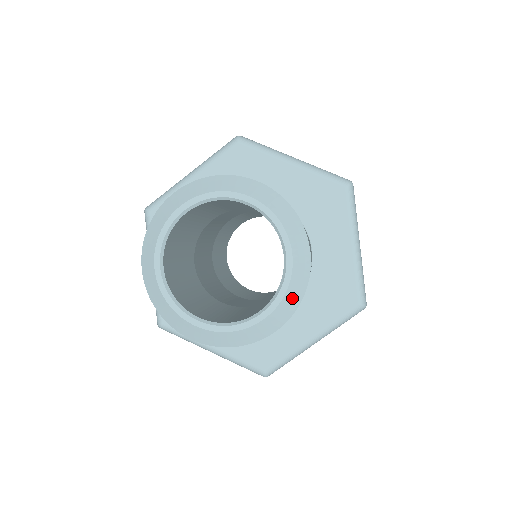
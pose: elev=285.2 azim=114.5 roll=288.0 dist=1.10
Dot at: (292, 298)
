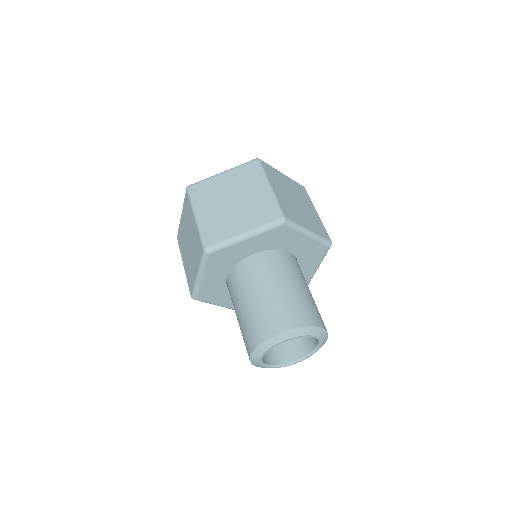
Dot at: (325, 338)
